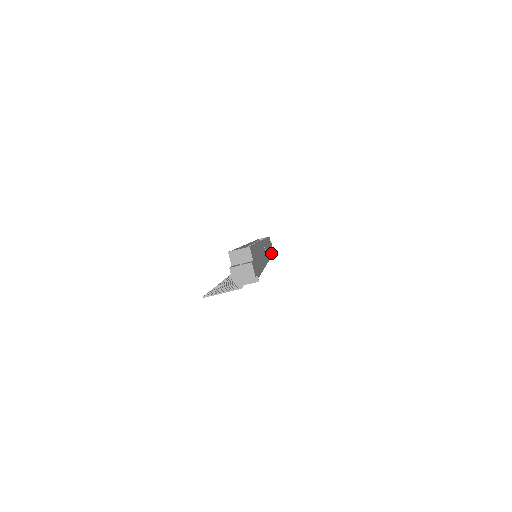
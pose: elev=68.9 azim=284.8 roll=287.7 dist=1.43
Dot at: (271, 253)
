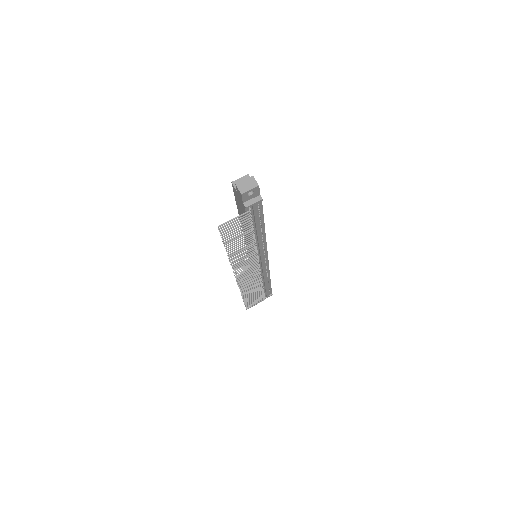
Dot at: occluded
